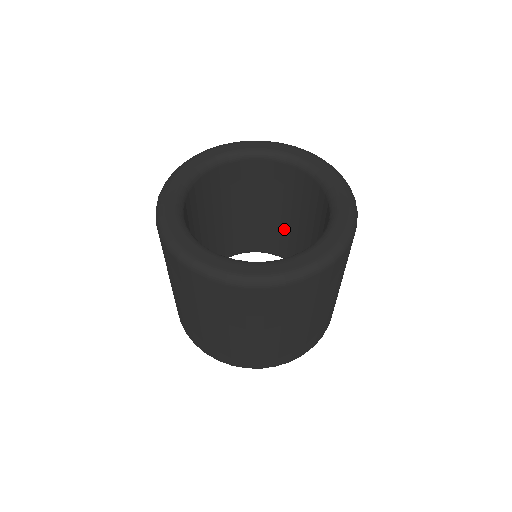
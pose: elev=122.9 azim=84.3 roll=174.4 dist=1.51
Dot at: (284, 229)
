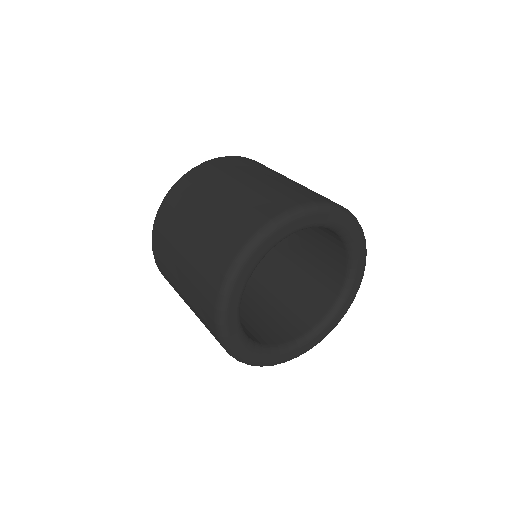
Dot at: (270, 312)
